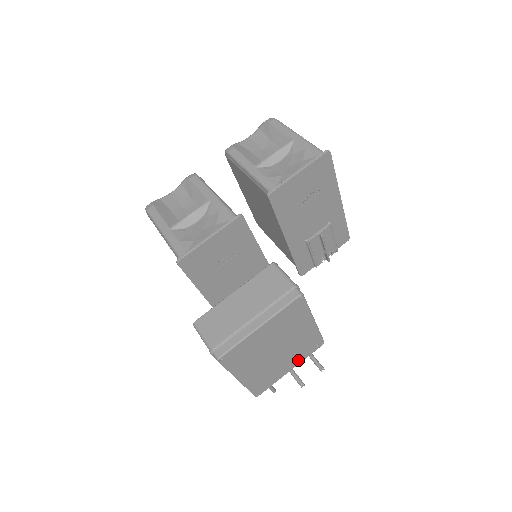
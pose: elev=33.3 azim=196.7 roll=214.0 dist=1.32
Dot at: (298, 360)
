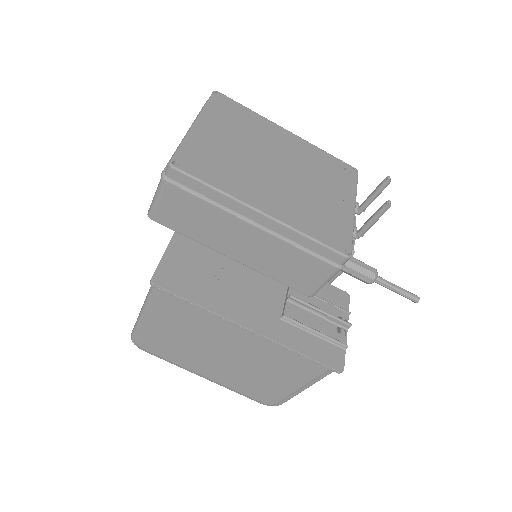
Dot at: (345, 193)
